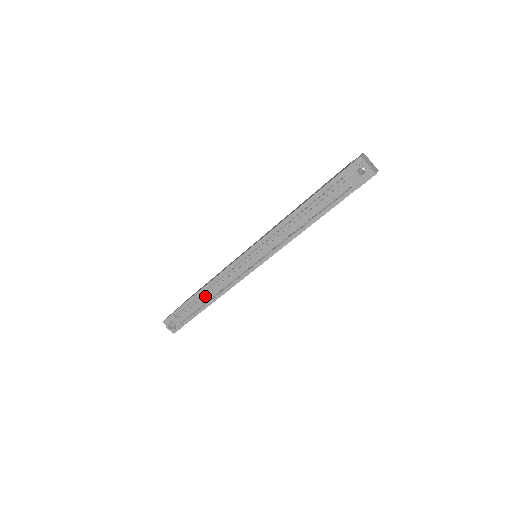
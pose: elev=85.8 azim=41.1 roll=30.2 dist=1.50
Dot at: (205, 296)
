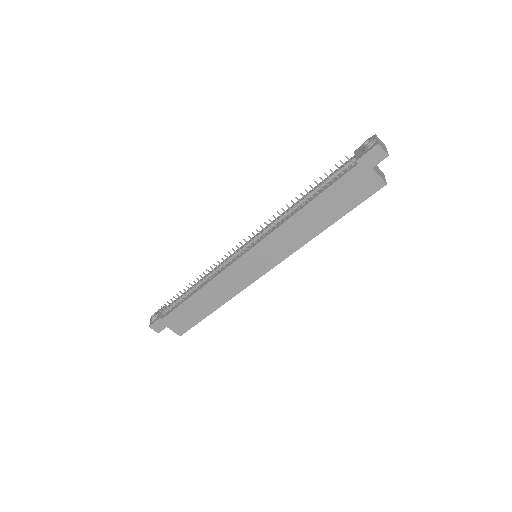
Dot at: (195, 284)
